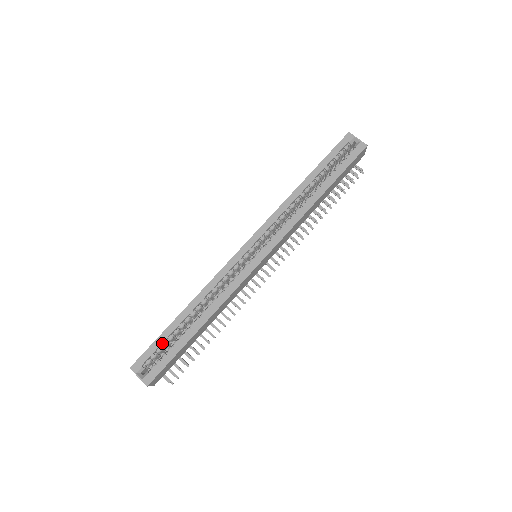
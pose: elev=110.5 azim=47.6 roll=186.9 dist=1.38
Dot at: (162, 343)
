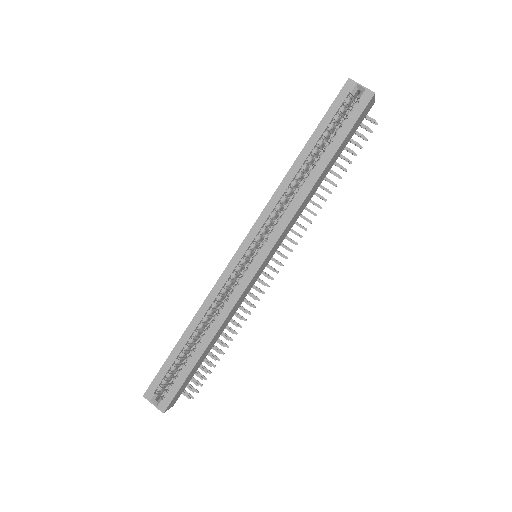
Dot at: (170, 368)
